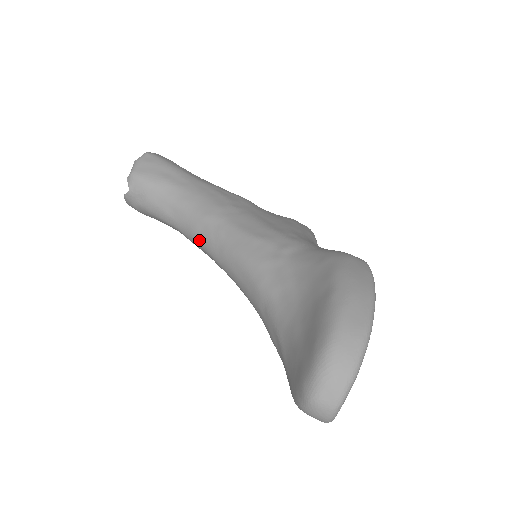
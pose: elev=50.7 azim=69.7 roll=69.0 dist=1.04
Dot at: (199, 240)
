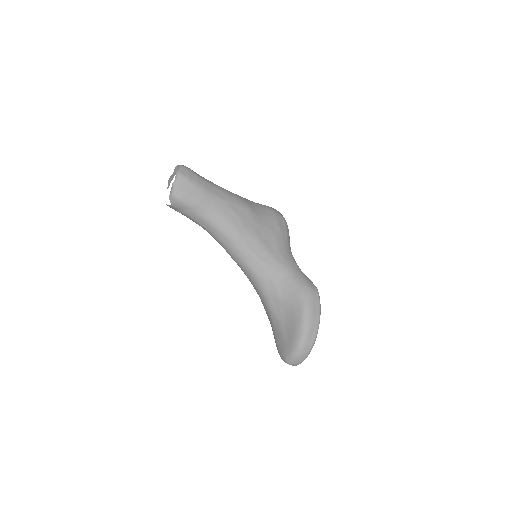
Dot at: (222, 245)
